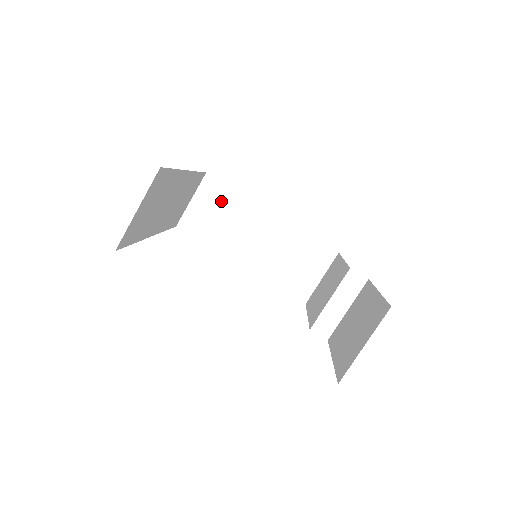
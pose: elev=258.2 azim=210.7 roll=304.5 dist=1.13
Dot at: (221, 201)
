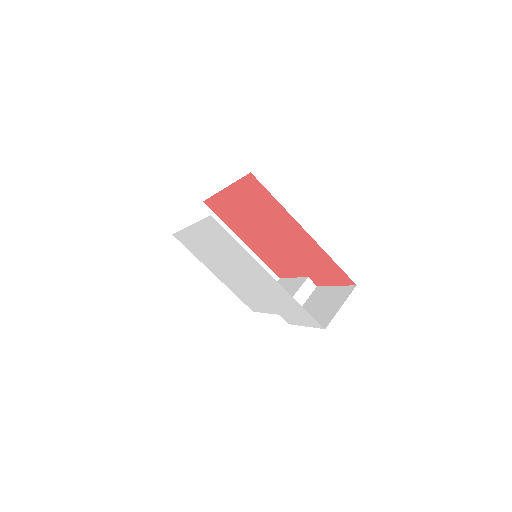
Dot at: occluded
